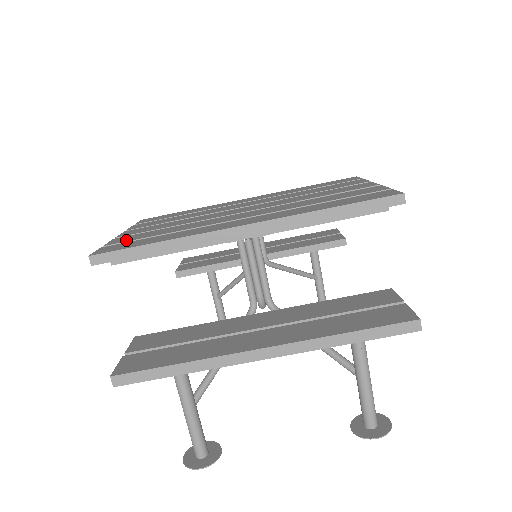
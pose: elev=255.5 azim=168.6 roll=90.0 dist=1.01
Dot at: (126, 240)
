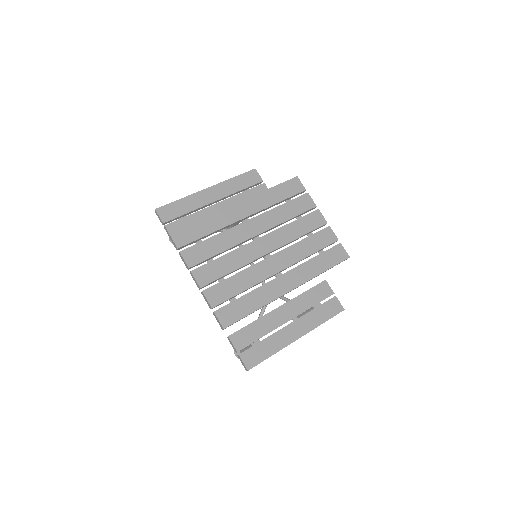
Dot at: (222, 300)
